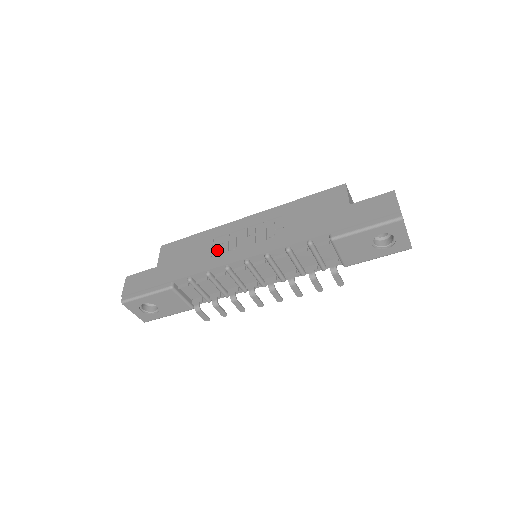
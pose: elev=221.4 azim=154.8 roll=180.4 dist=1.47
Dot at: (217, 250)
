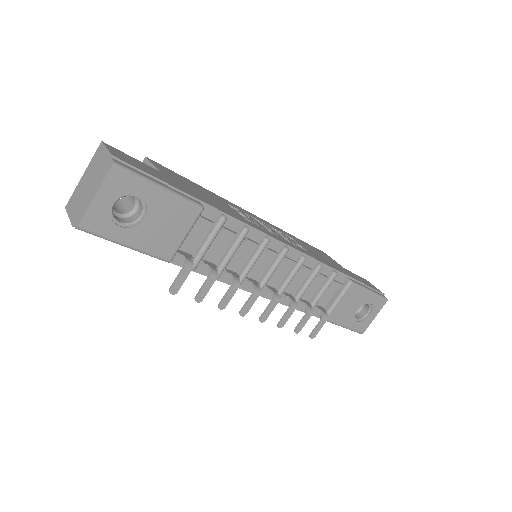
Dot at: (241, 216)
